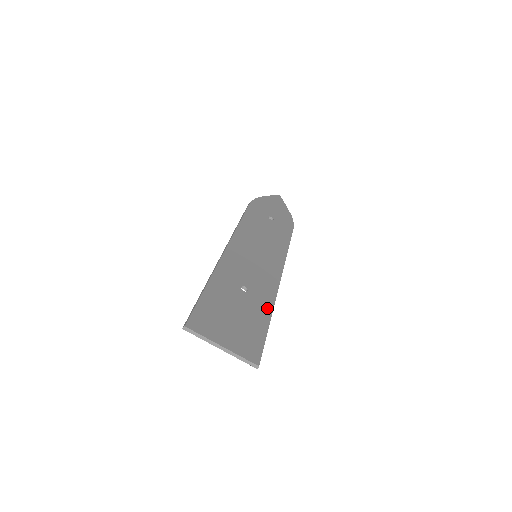
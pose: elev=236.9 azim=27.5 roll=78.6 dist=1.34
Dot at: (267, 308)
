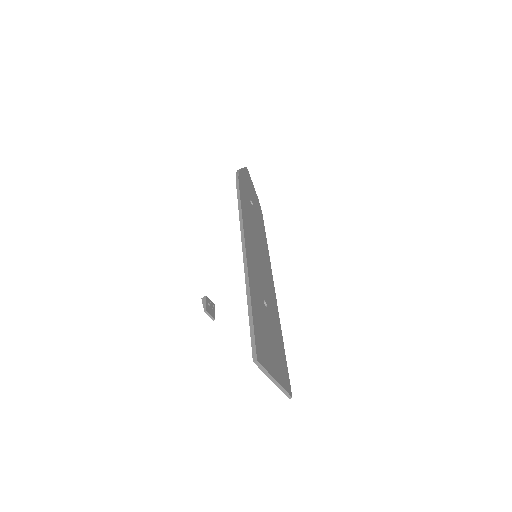
Dot at: (279, 326)
